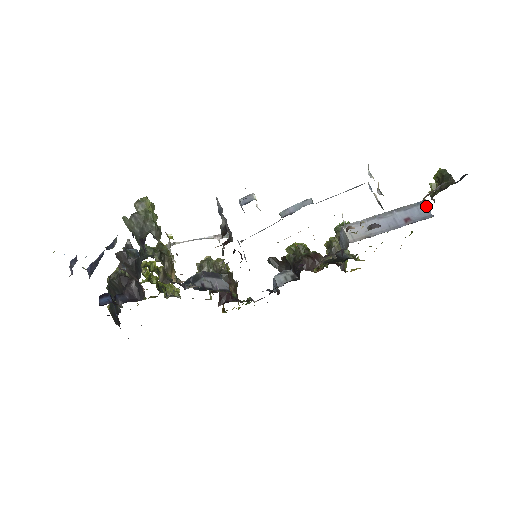
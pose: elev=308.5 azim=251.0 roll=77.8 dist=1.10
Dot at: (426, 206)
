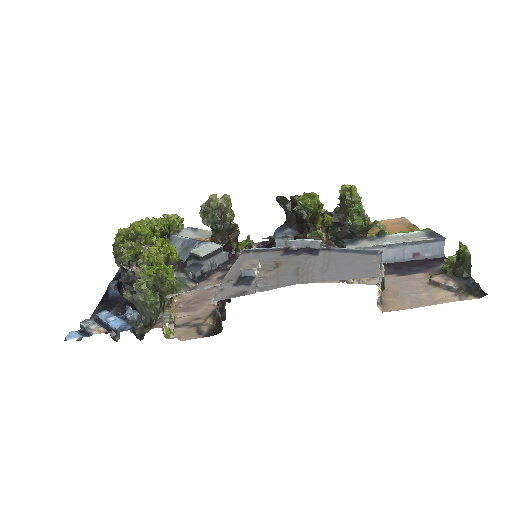
Dot at: (443, 244)
